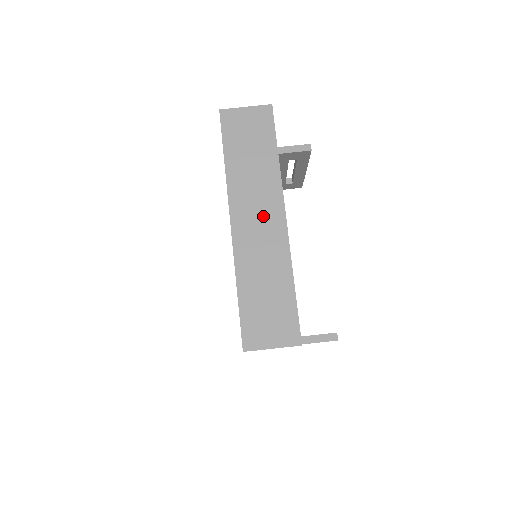
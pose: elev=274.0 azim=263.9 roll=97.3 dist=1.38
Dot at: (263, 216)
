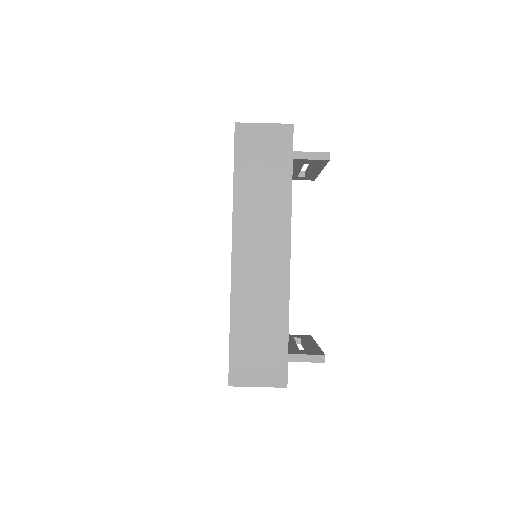
Dot at: (267, 250)
